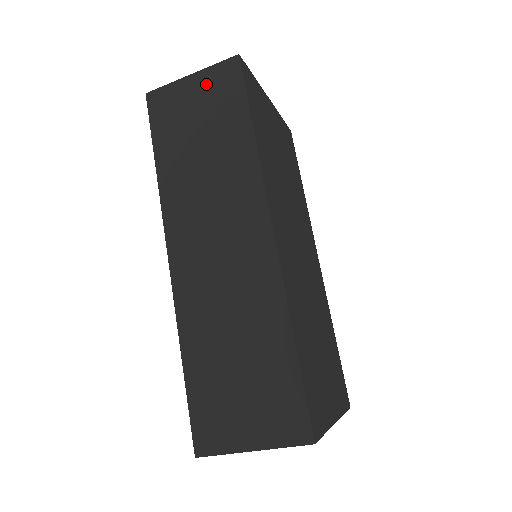
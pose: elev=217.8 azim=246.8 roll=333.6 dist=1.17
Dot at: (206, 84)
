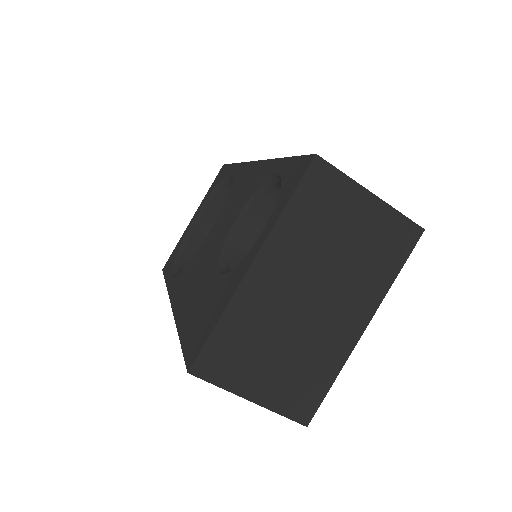
Dot at: occluded
